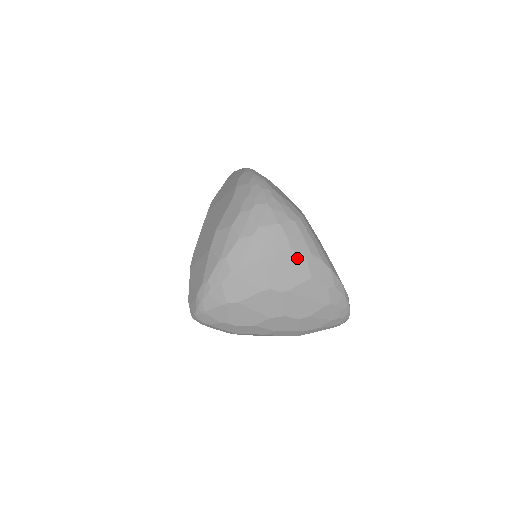
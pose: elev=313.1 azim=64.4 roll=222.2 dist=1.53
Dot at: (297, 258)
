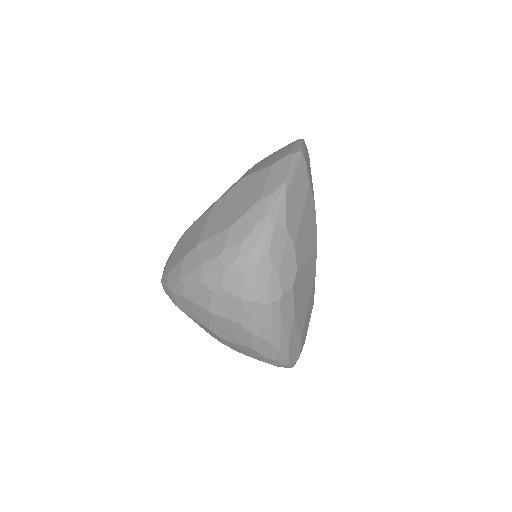
Dot at: (243, 331)
